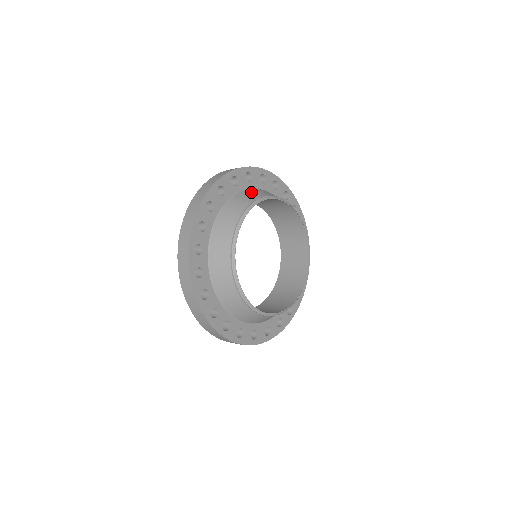
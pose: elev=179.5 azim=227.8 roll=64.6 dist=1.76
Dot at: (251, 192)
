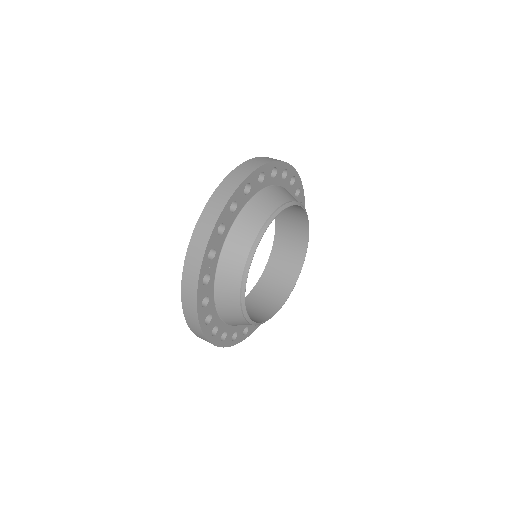
Dot at: (233, 246)
